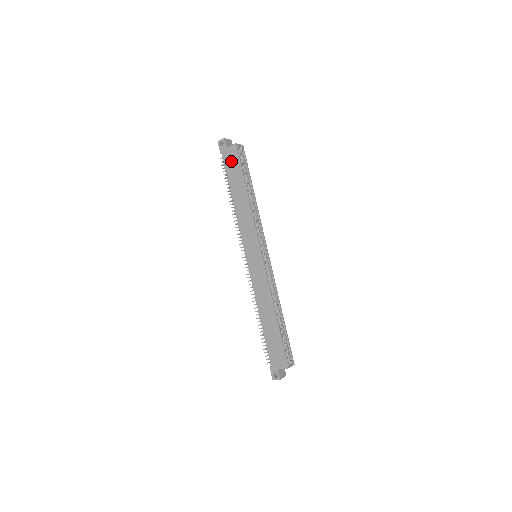
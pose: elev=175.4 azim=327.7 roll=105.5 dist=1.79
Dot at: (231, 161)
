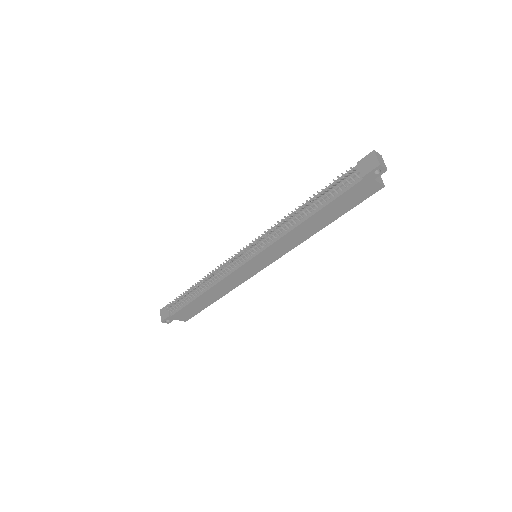
Dot at: (358, 194)
